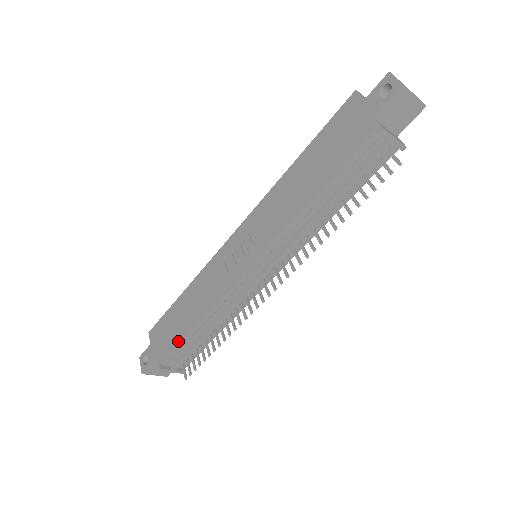
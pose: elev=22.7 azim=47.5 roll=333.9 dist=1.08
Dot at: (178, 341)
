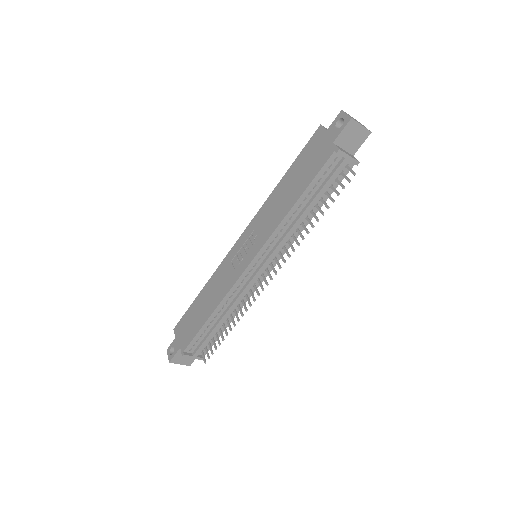
Dot at: (198, 330)
